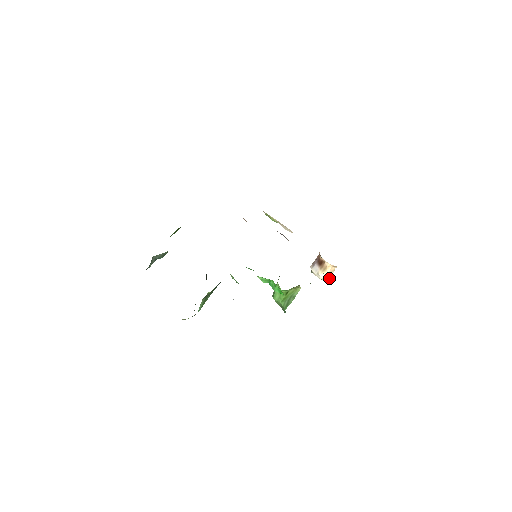
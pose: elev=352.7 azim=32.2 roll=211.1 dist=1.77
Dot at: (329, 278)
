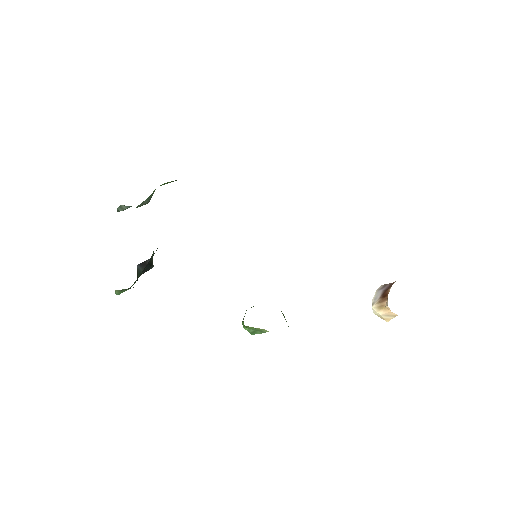
Dot at: (385, 318)
